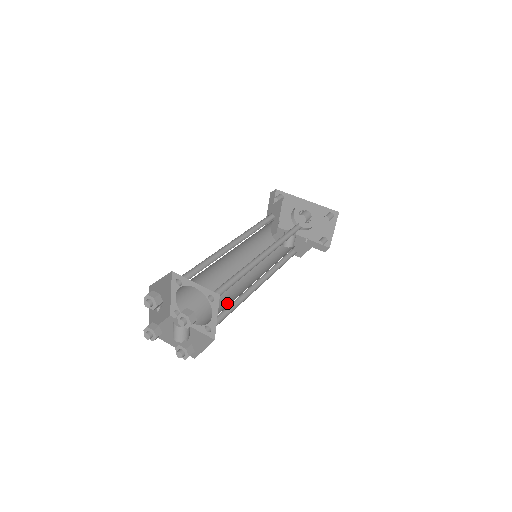
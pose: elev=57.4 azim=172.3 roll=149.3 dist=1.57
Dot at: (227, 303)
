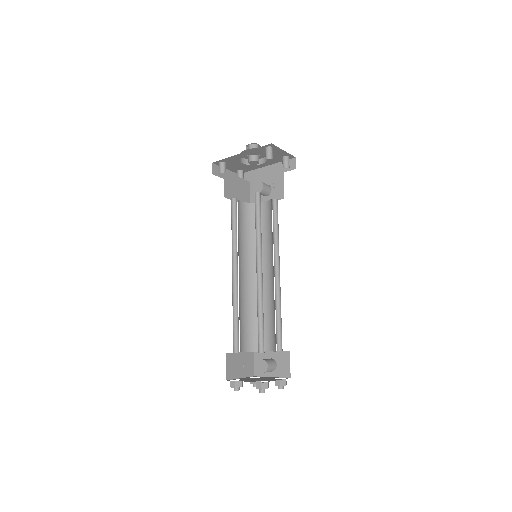
Dot at: (273, 316)
